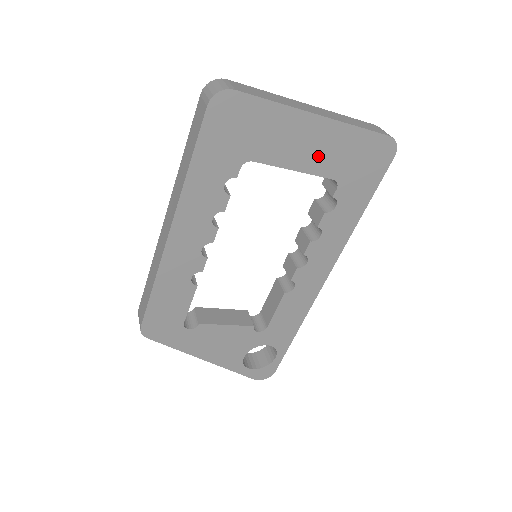
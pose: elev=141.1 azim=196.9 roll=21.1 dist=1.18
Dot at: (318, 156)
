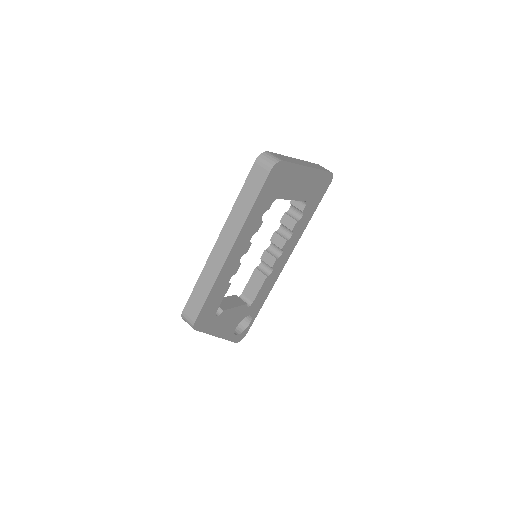
Dot at: (303, 189)
